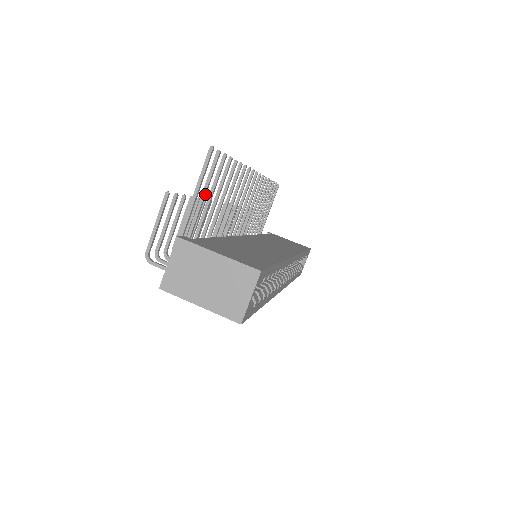
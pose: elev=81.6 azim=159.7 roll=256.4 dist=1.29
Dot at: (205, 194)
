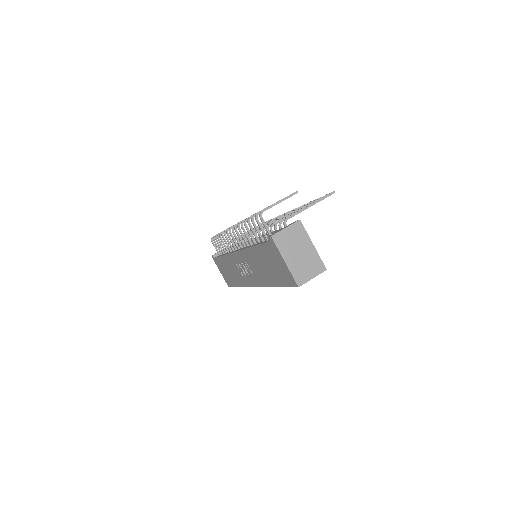
Dot at: occluded
